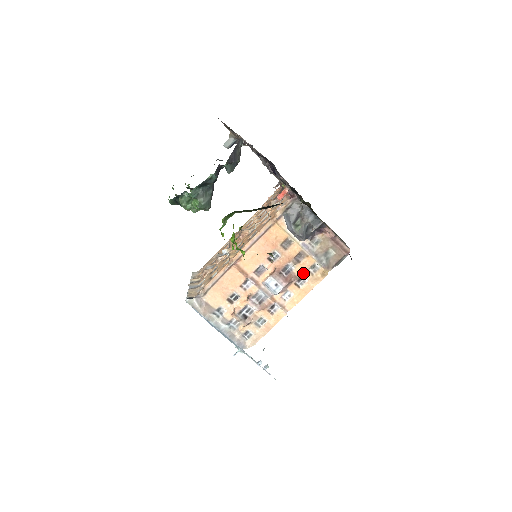
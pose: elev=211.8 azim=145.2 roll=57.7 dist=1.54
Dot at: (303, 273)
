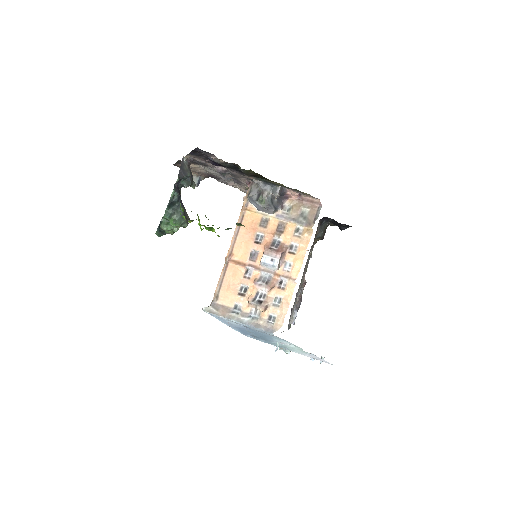
Dot at: (291, 240)
